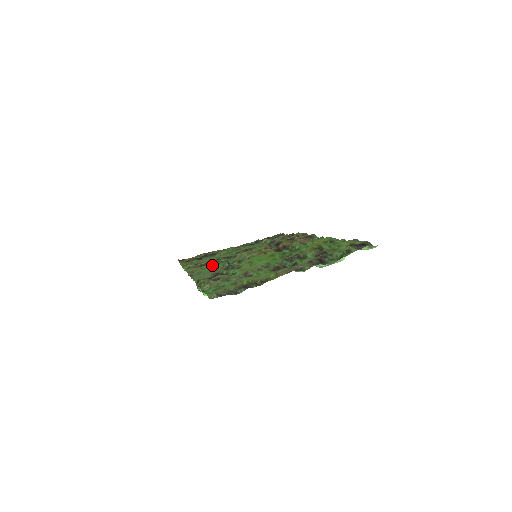
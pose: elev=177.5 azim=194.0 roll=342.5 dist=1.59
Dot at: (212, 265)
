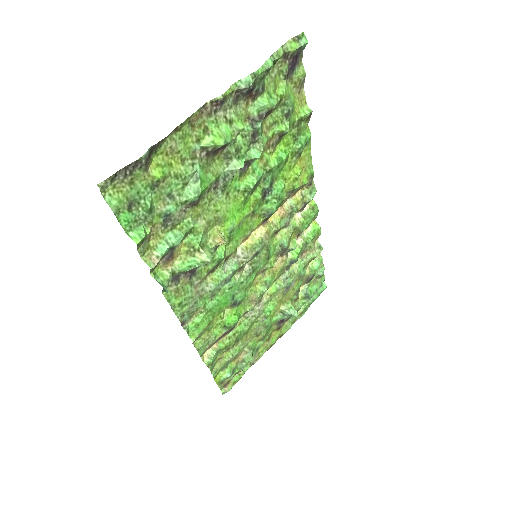
Dot at: (218, 313)
